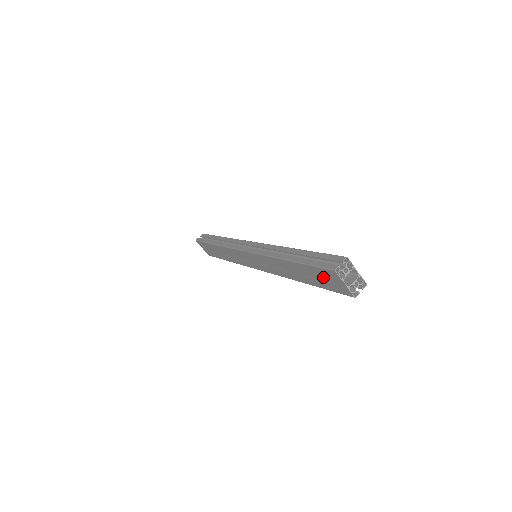
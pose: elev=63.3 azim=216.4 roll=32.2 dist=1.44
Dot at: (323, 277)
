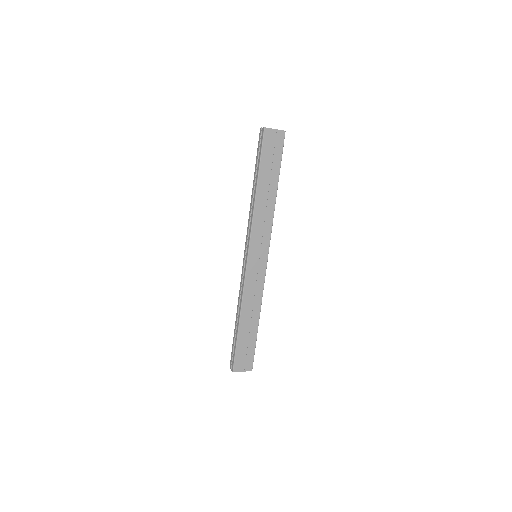
Dot at: occluded
